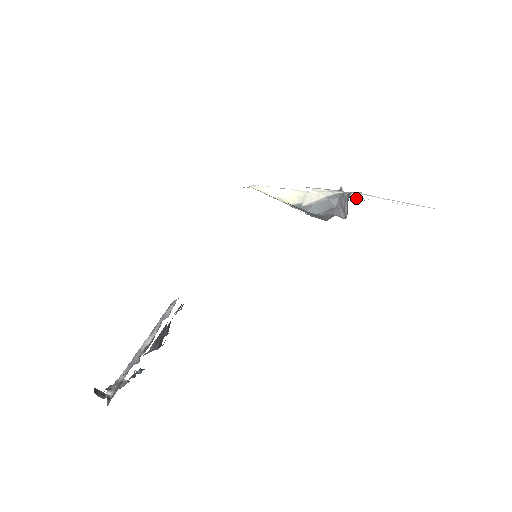
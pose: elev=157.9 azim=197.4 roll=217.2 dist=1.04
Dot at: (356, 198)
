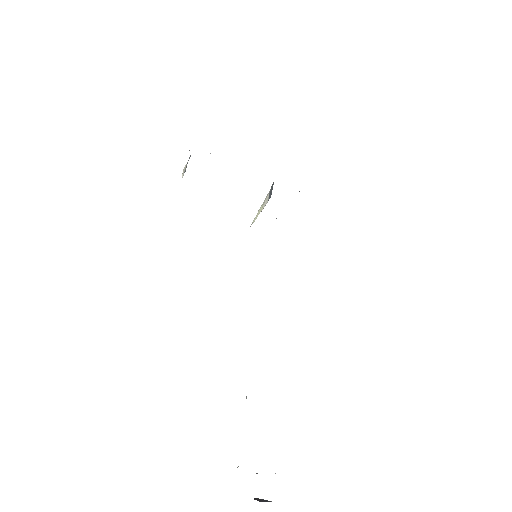
Dot at: occluded
